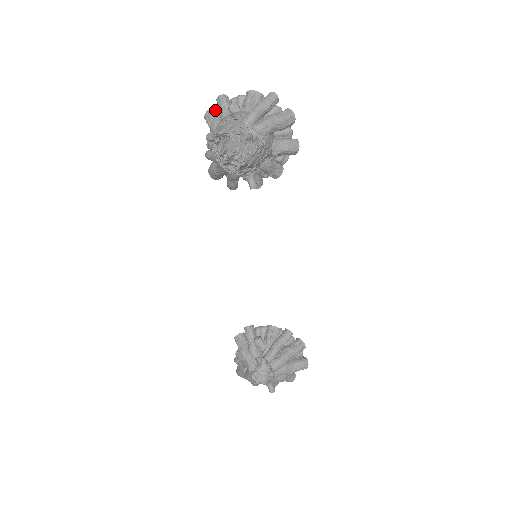
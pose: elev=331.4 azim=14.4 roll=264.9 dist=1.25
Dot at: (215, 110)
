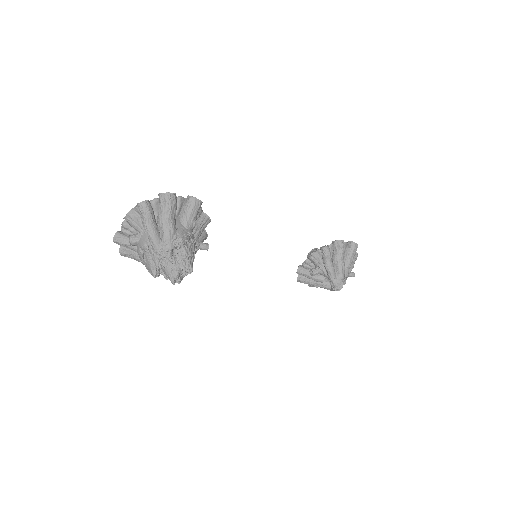
Dot at: (122, 246)
